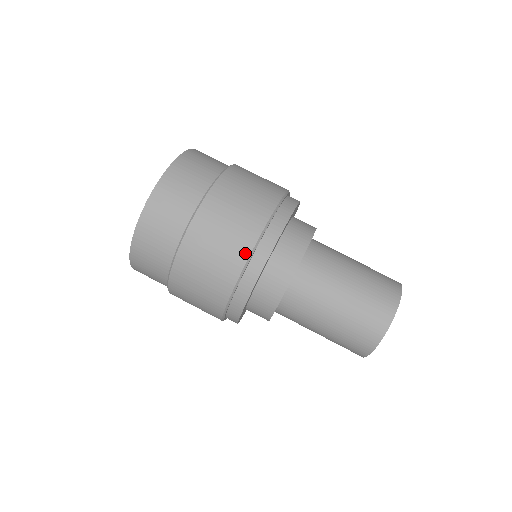
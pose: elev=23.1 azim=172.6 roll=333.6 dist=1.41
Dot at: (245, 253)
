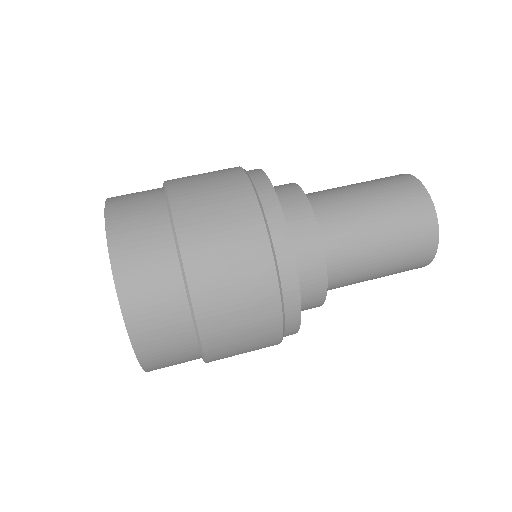
Dot at: (250, 197)
